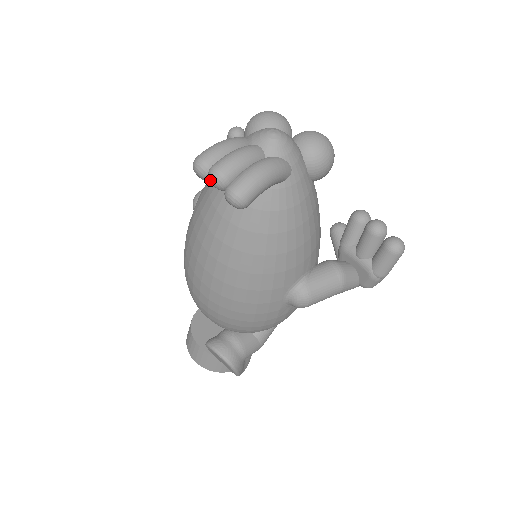
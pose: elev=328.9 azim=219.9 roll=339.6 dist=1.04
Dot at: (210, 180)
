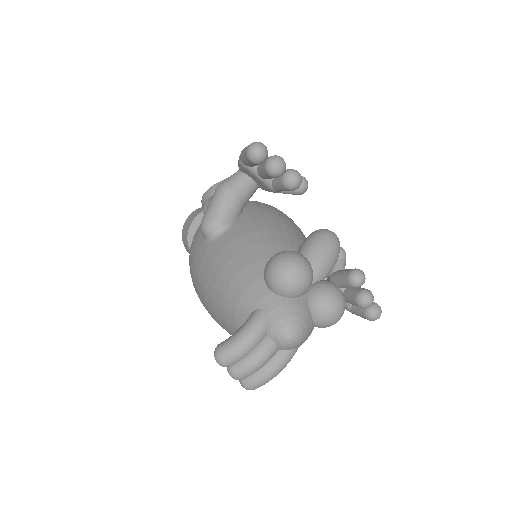
Dot at: occluded
